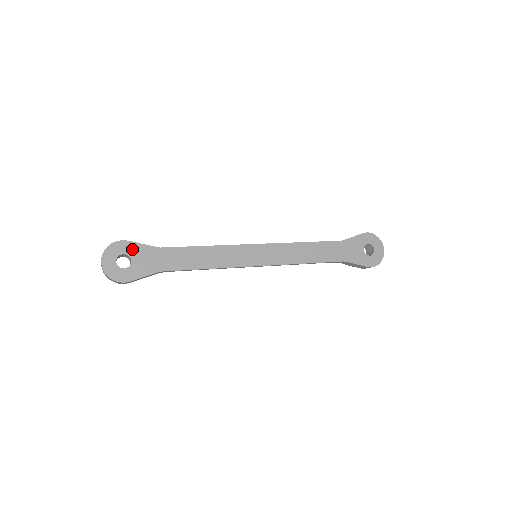
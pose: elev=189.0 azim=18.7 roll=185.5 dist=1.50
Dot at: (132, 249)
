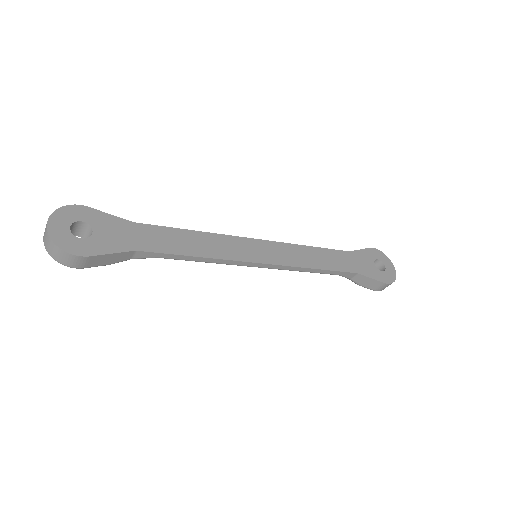
Dot at: (94, 217)
